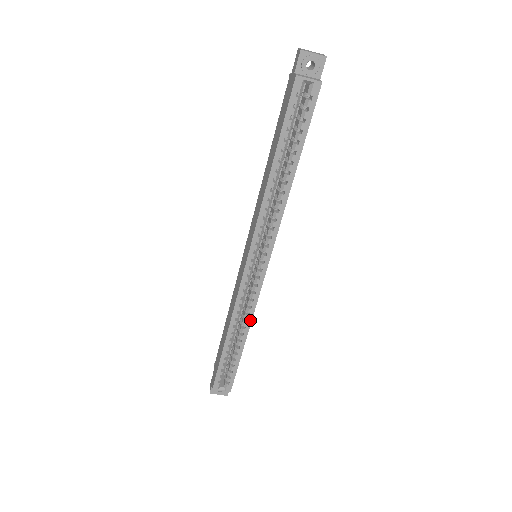
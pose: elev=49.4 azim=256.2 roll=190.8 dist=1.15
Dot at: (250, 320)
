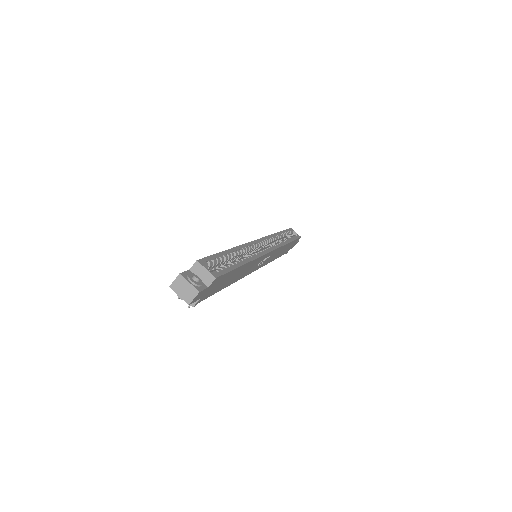
Dot at: (254, 258)
